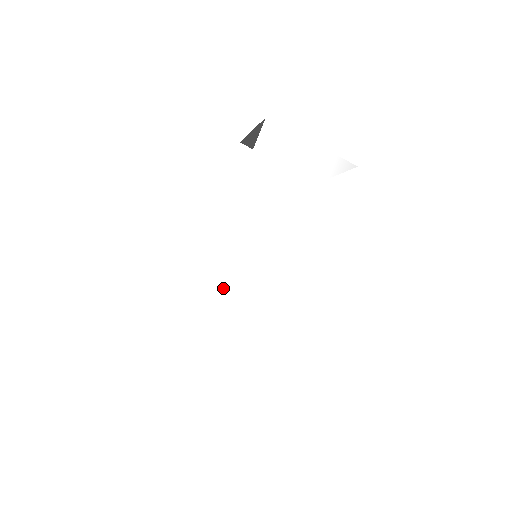
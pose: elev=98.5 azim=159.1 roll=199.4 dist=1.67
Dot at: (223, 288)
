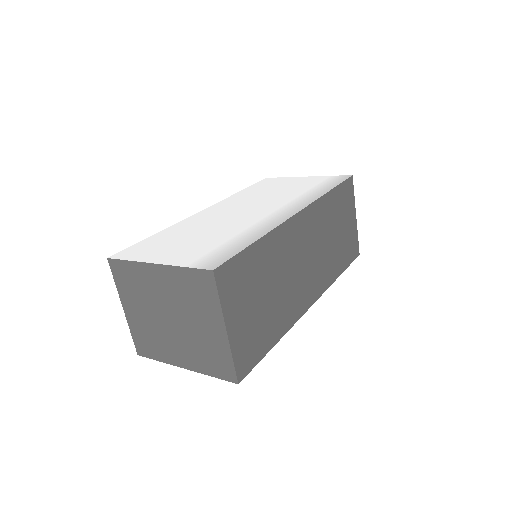
Dot at: (189, 227)
